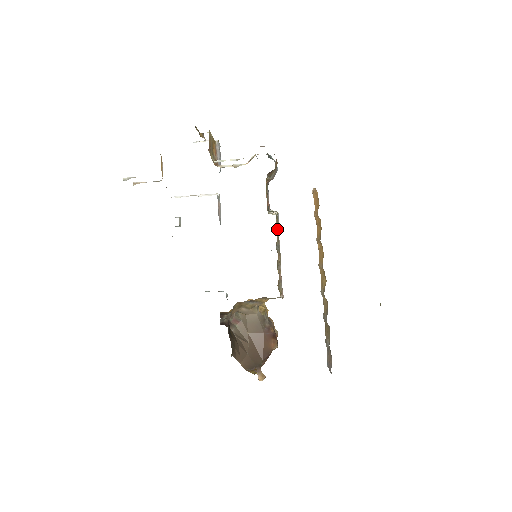
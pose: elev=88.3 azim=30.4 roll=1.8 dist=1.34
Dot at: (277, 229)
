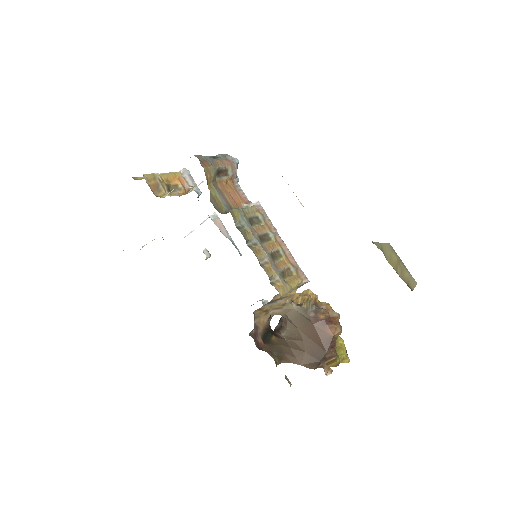
Dot at: (243, 225)
